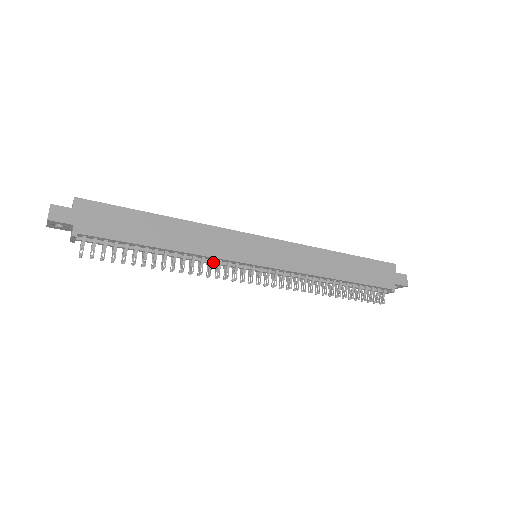
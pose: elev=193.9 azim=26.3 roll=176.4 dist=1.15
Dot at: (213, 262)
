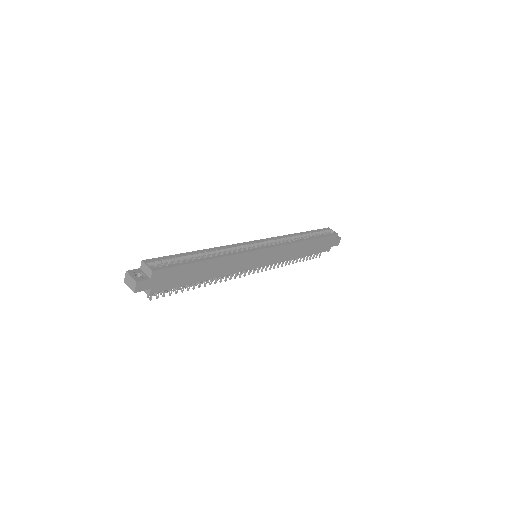
Dot at: occluded
